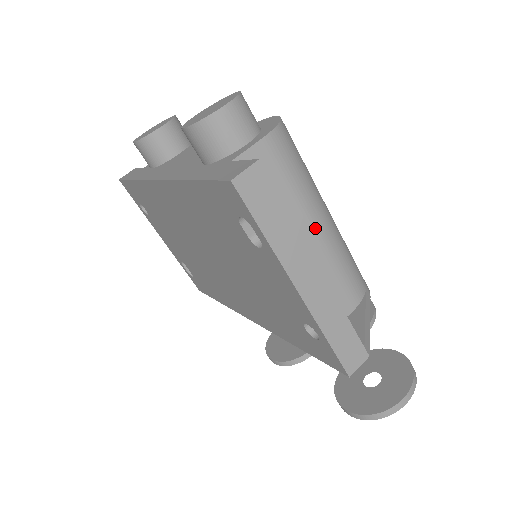
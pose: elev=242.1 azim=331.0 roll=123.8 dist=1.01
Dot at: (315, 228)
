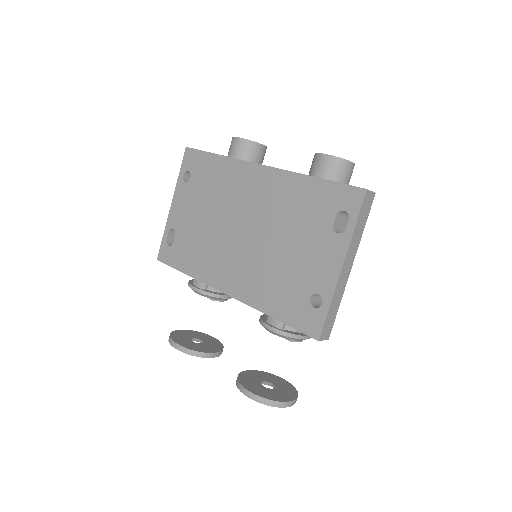
Dot at: occluded
